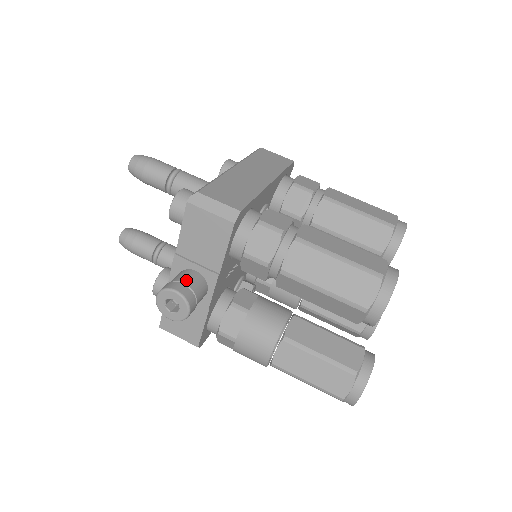
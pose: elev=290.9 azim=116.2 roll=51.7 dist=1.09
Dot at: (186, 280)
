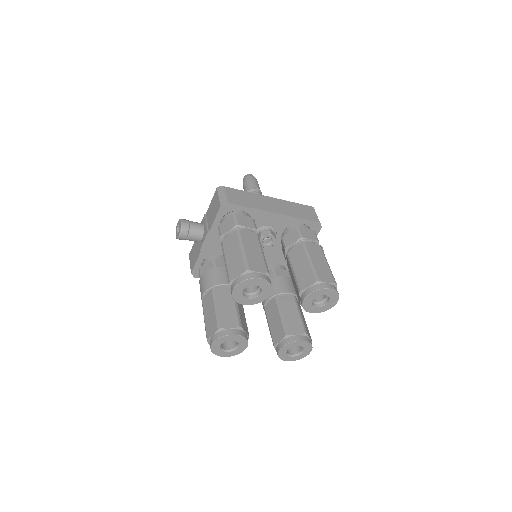
Dot at: (193, 223)
